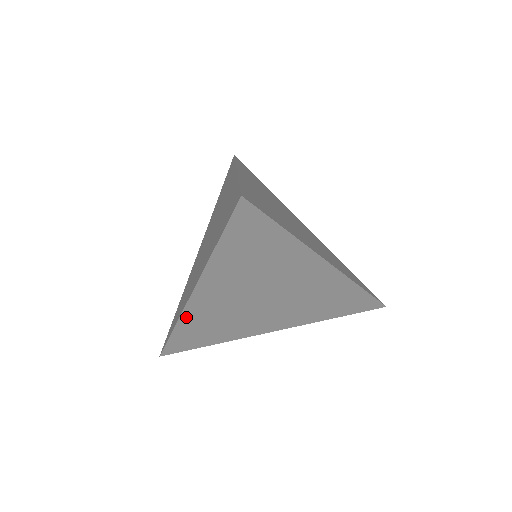
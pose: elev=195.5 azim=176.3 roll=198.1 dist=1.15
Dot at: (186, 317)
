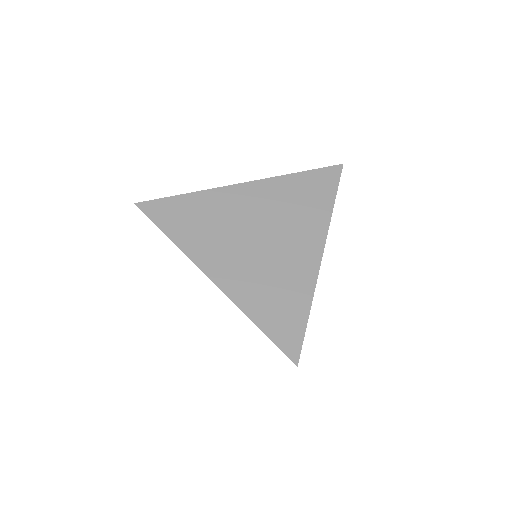
Dot at: (241, 302)
